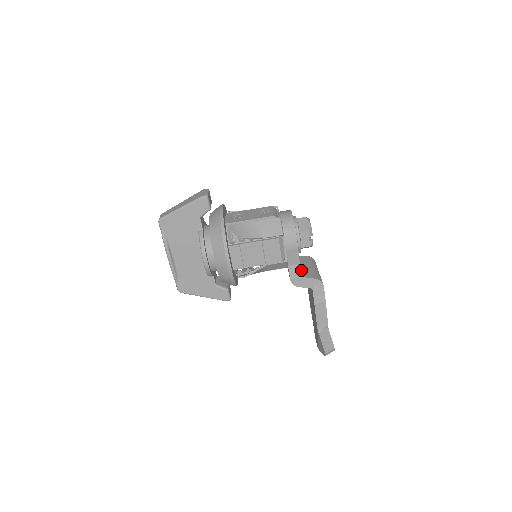
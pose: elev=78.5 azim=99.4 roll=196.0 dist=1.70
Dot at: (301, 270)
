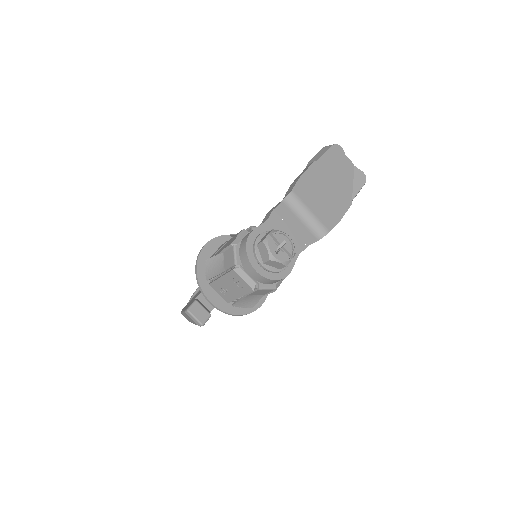
Dot at: (298, 235)
